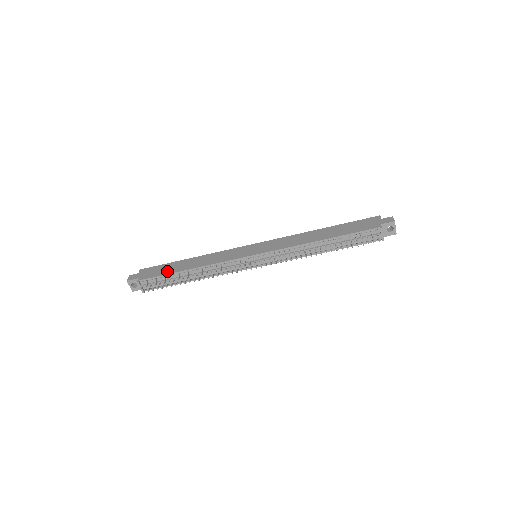
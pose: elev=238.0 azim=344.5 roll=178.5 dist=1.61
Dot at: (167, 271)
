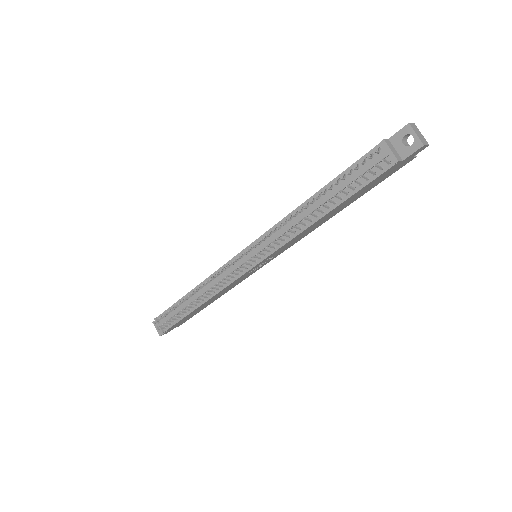
Dot at: occluded
